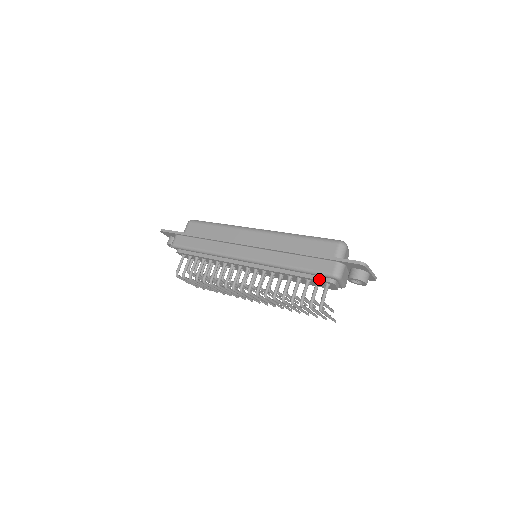
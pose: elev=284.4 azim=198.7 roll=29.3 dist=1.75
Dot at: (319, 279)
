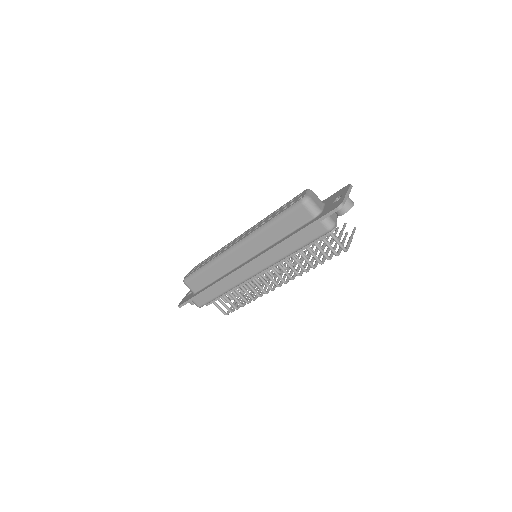
Dot at: (321, 239)
